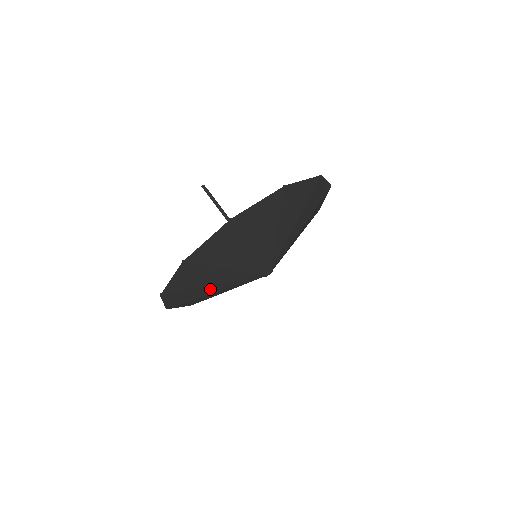
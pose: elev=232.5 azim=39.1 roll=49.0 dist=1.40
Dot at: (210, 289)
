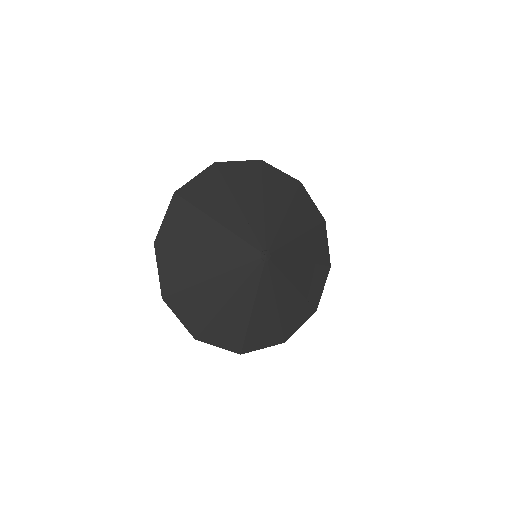
Dot at: (205, 261)
